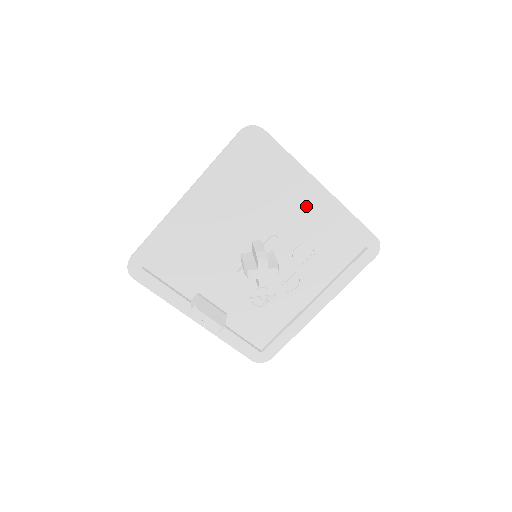
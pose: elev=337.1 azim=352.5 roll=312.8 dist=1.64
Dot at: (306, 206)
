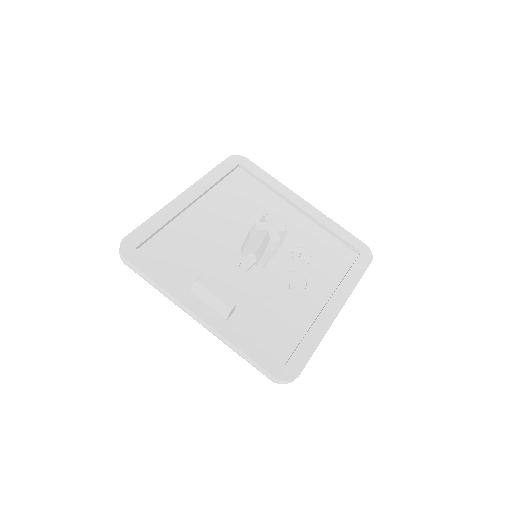
Dot at: (293, 216)
